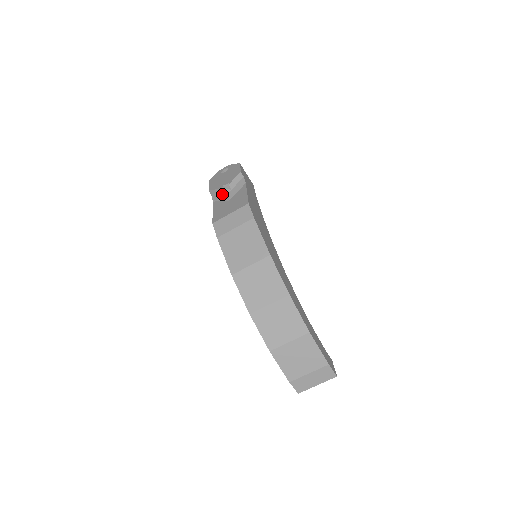
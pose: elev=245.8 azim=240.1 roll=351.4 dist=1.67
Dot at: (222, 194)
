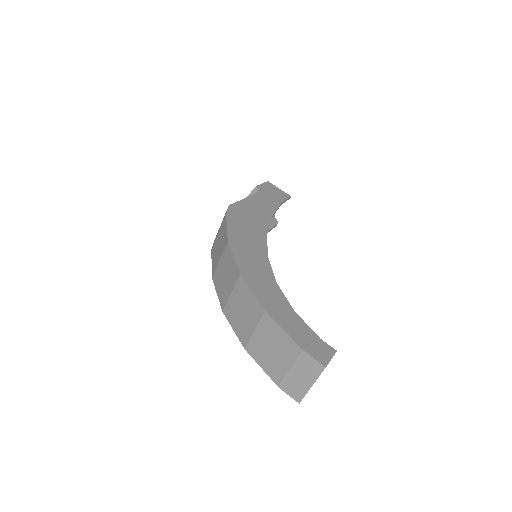
Dot at: occluded
